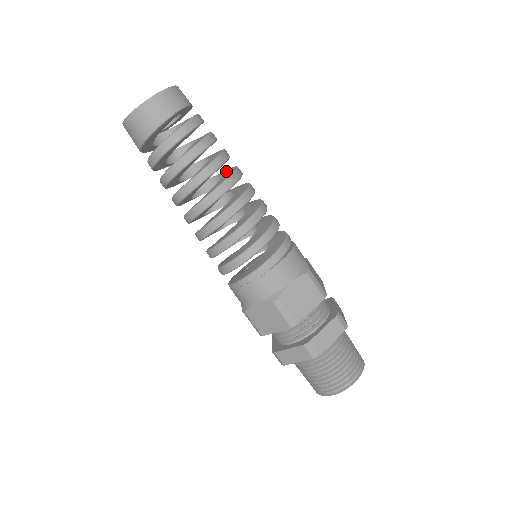
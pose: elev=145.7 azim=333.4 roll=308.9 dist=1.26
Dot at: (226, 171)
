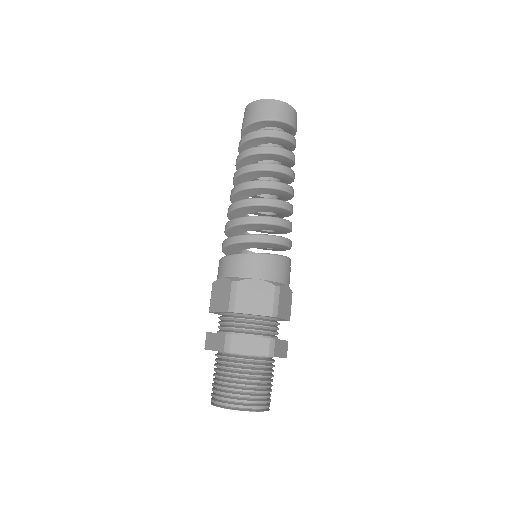
Dot at: occluded
